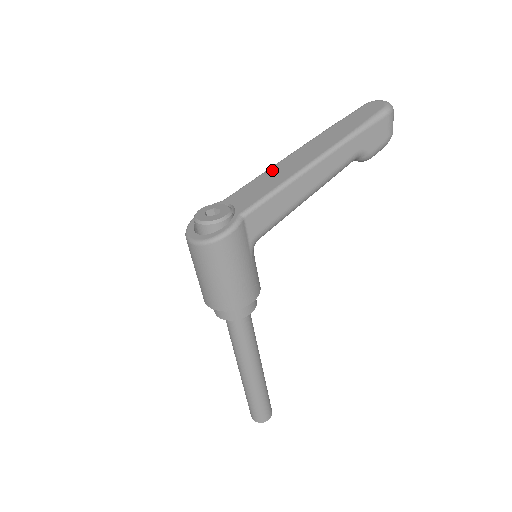
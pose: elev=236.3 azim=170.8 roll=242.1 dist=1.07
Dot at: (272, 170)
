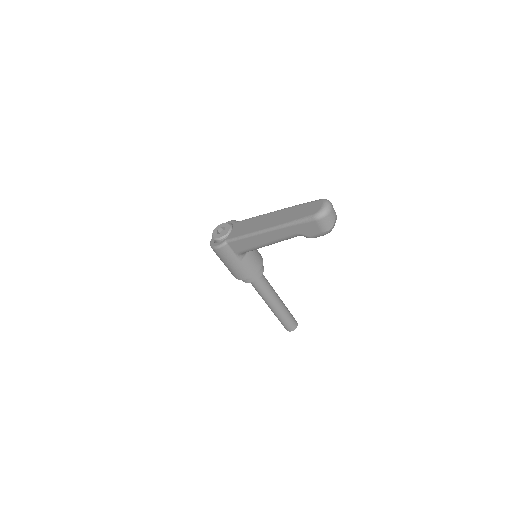
Dot at: (257, 219)
